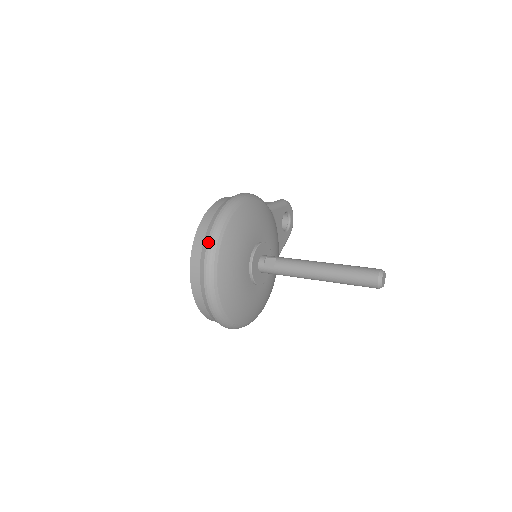
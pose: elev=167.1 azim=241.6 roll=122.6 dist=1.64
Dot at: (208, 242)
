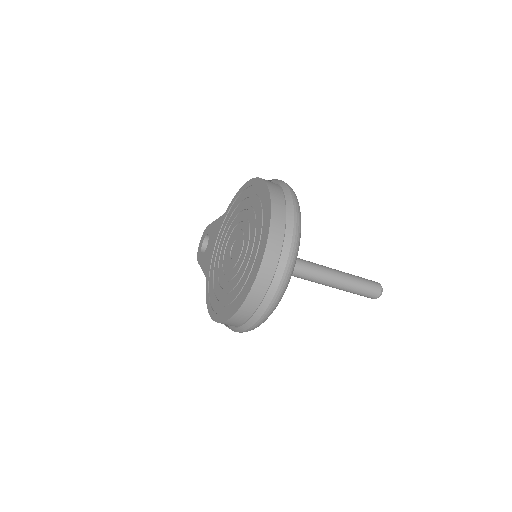
Dot at: (294, 200)
